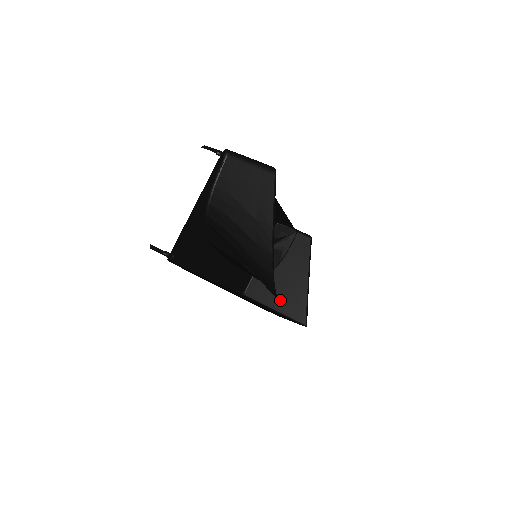
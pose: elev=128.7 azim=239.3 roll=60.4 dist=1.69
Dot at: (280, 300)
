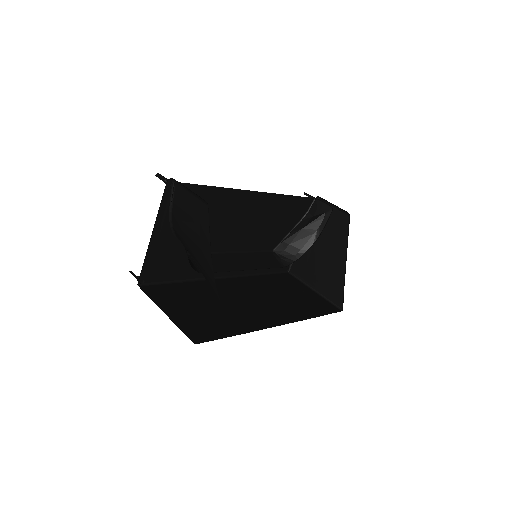
Dot at: (320, 280)
